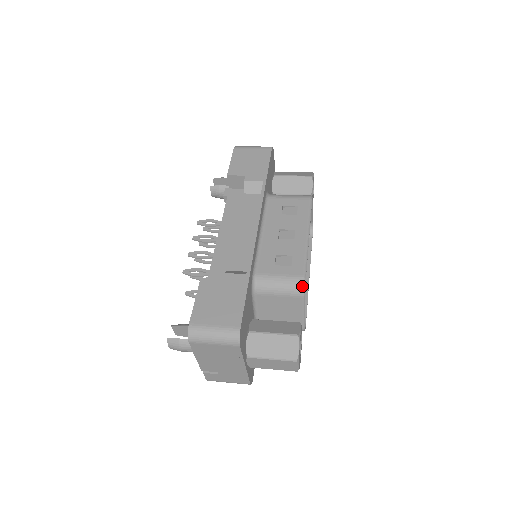
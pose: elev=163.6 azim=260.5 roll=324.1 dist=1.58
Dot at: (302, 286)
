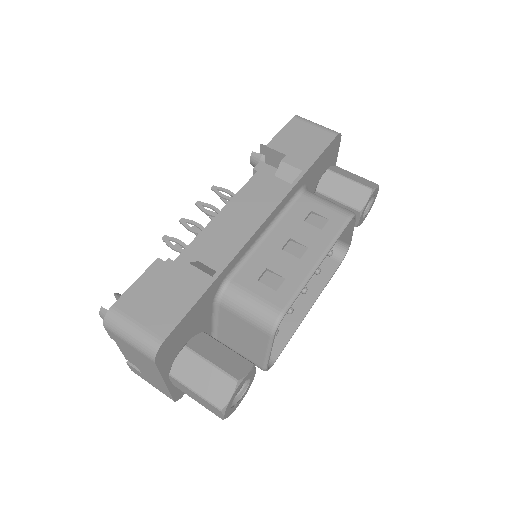
Dot at: (275, 322)
